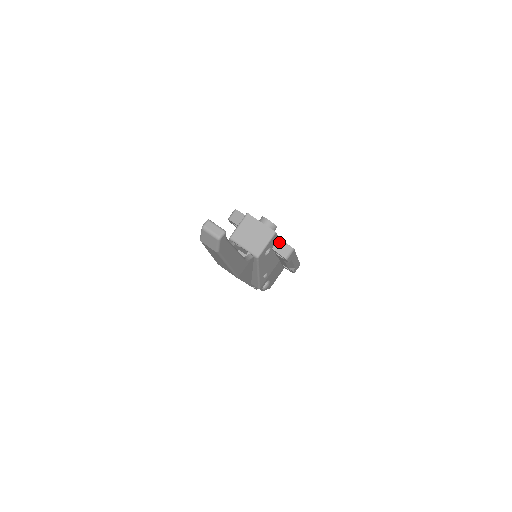
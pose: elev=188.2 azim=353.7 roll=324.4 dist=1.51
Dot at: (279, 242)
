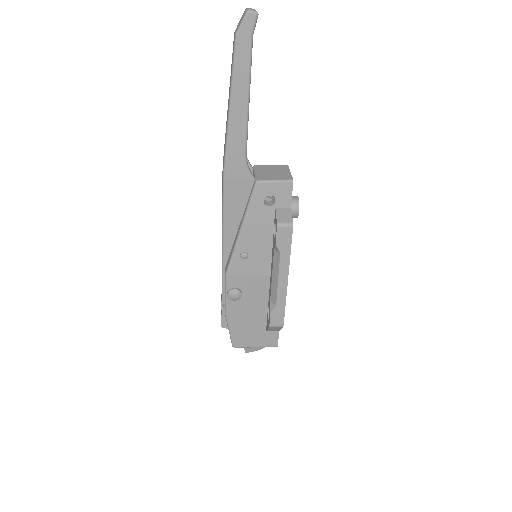
Dot at: (287, 210)
